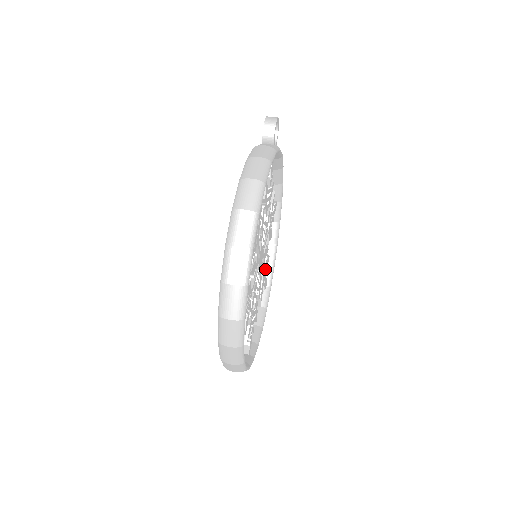
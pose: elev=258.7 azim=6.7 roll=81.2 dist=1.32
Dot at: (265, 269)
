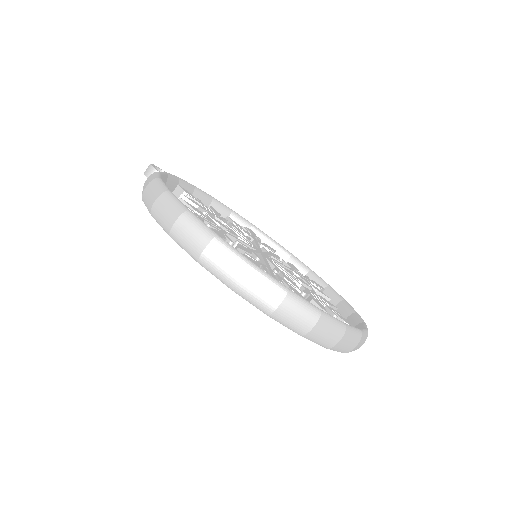
Dot at: (294, 270)
